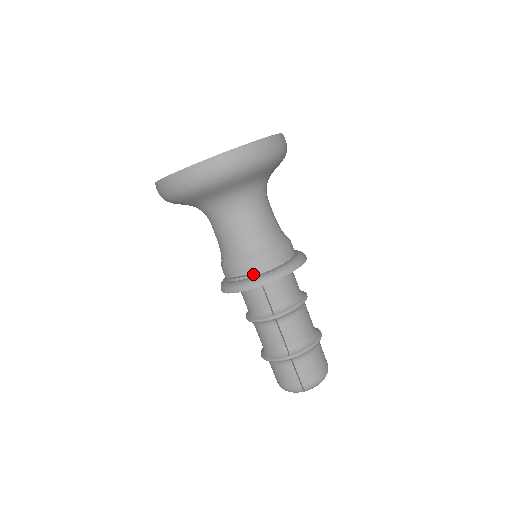
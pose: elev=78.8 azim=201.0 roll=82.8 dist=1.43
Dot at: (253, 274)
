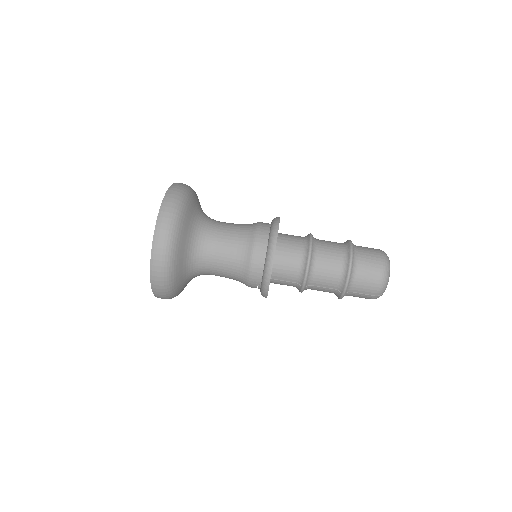
Dot at: (259, 283)
